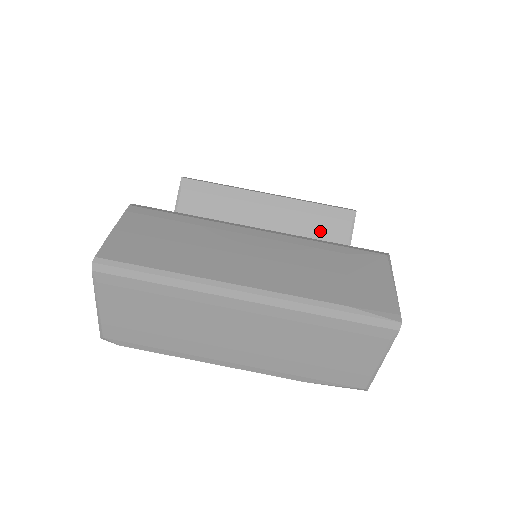
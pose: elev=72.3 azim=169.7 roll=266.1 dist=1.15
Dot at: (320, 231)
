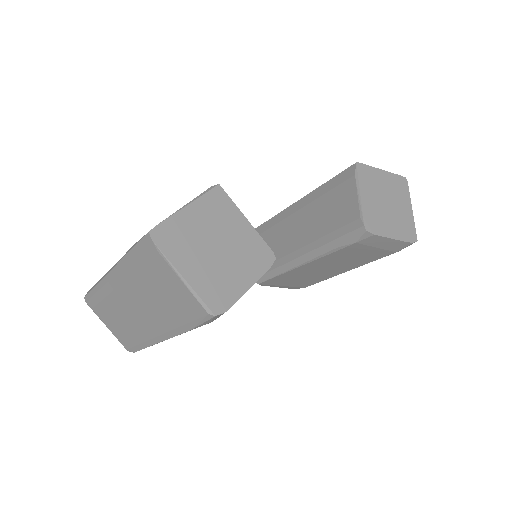
Dot at: (334, 204)
